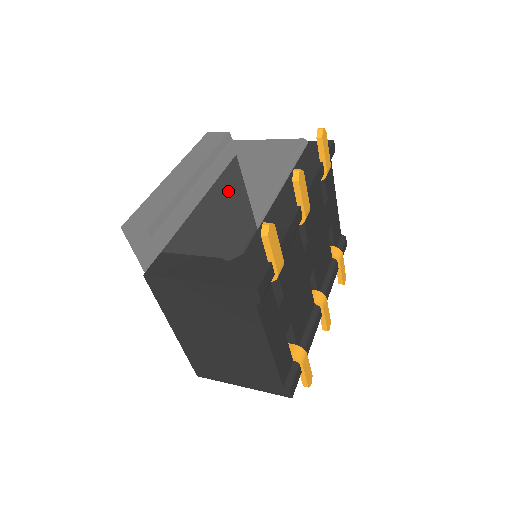
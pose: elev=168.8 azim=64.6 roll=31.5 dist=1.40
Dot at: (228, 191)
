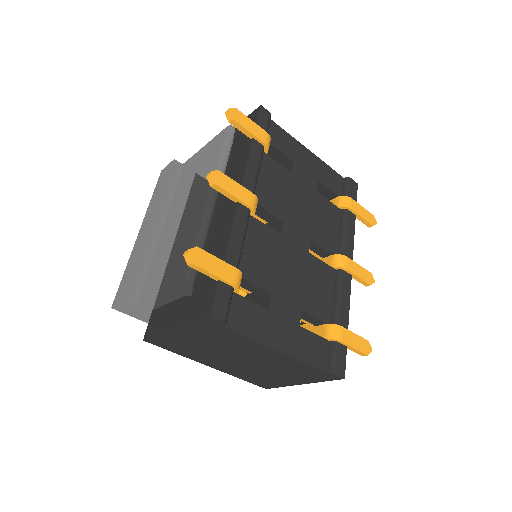
Dot at: (178, 224)
